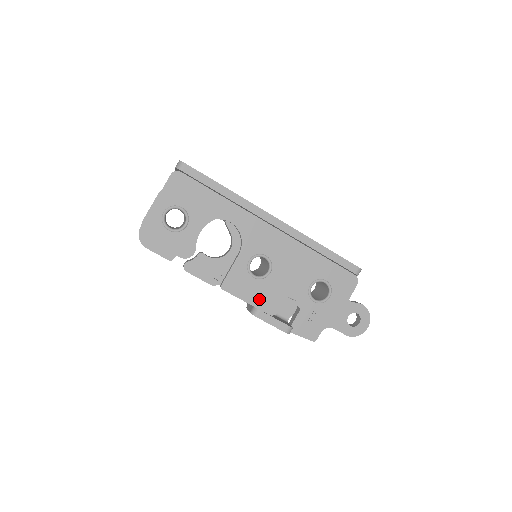
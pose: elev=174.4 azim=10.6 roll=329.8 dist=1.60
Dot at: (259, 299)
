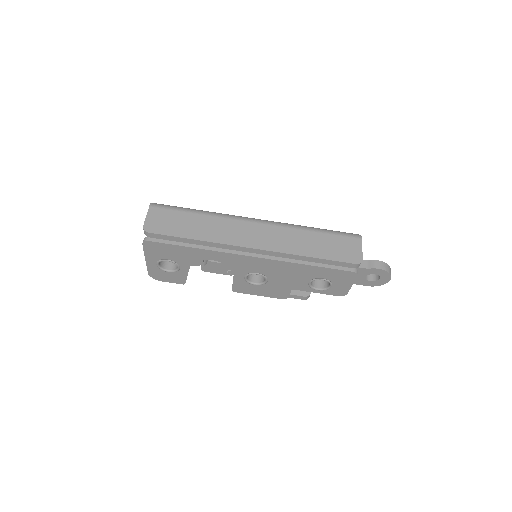
Dot at: (267, 293)
